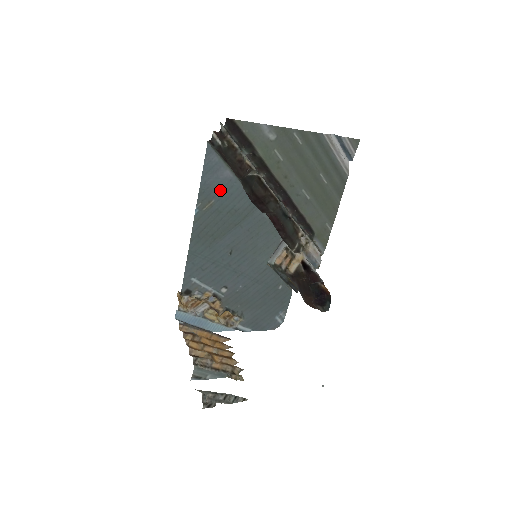
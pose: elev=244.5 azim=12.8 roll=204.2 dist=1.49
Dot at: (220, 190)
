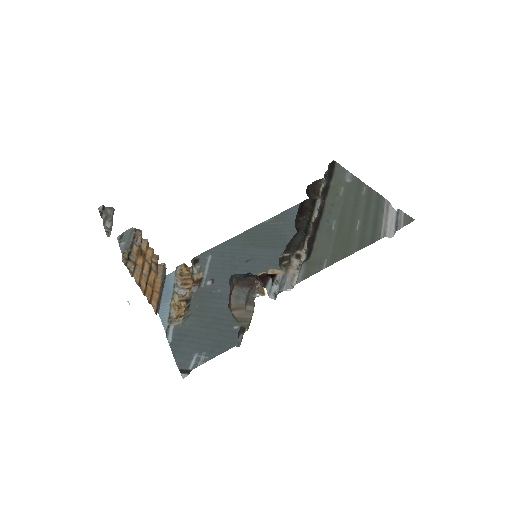
Dot at: (292, 221)
